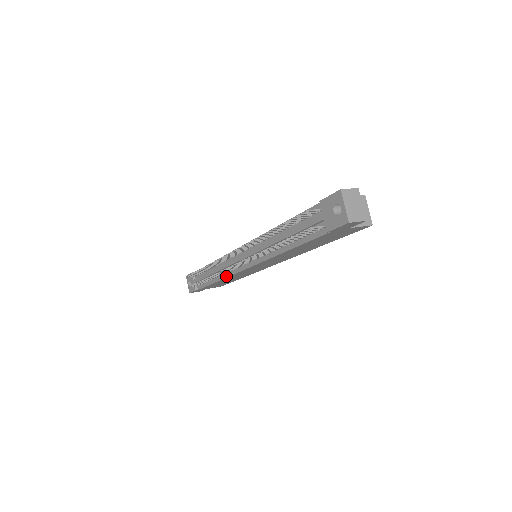
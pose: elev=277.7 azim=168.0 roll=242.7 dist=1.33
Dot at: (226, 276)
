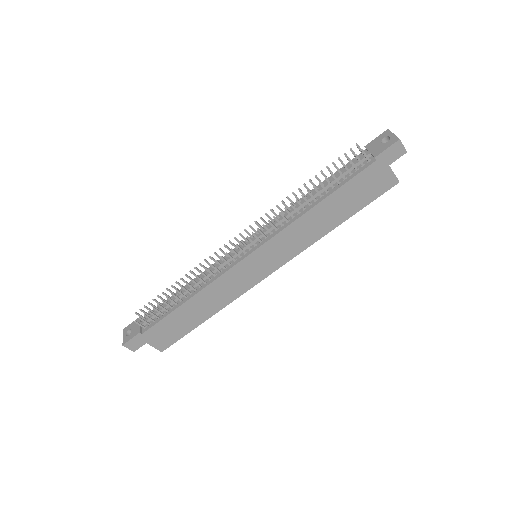
Dot at: (210, 282)
